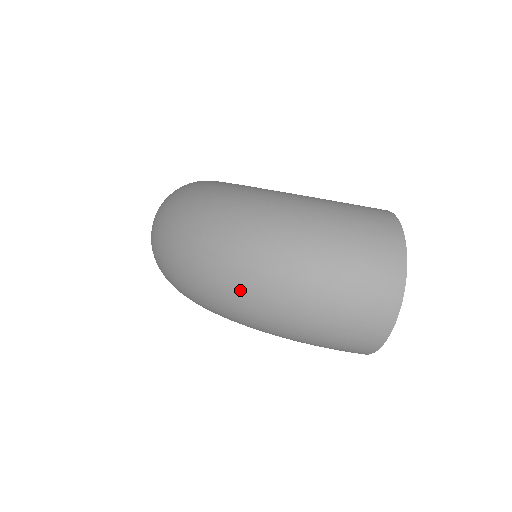
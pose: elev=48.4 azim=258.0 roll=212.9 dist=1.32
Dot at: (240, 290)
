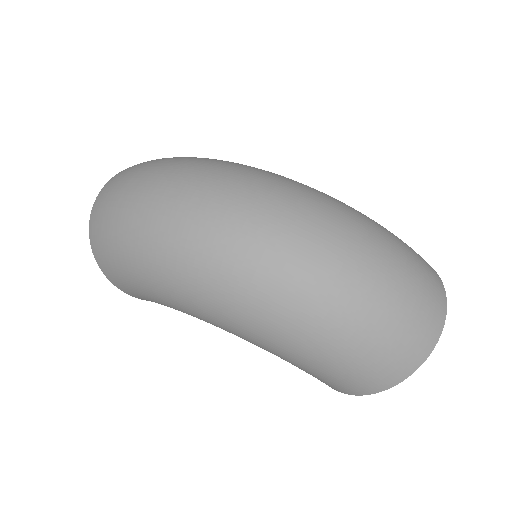
Dot at: (288, 264)
